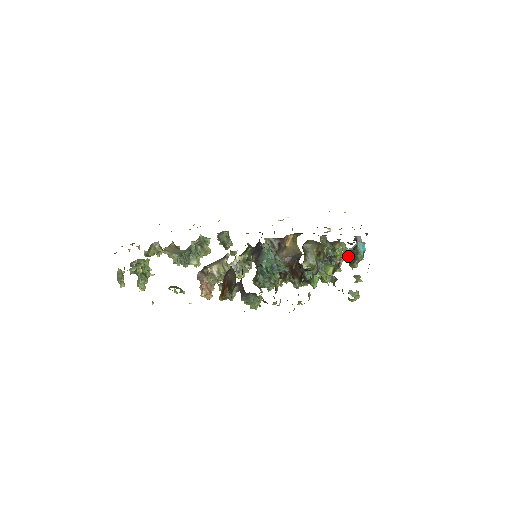
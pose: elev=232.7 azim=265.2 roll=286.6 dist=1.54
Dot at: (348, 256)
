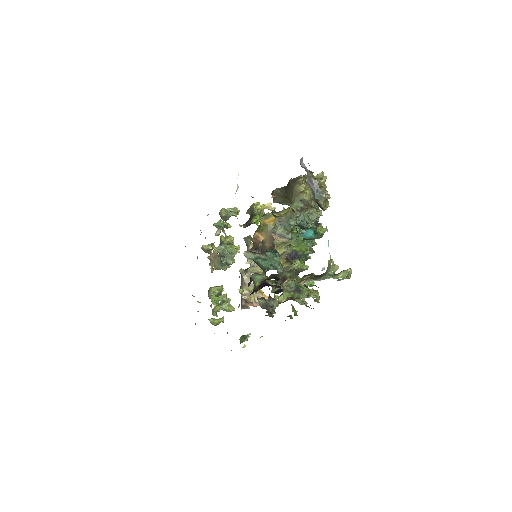
Dot at: occluded
